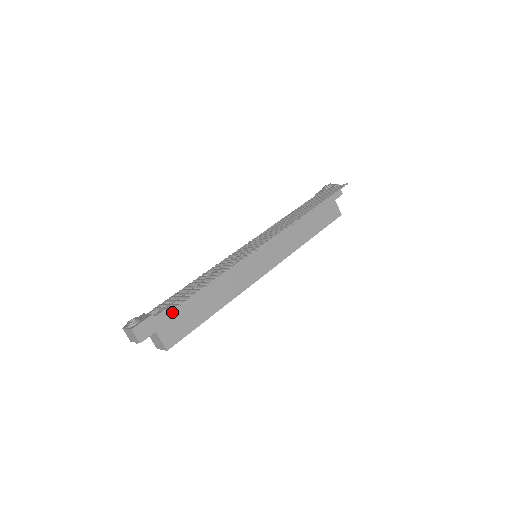
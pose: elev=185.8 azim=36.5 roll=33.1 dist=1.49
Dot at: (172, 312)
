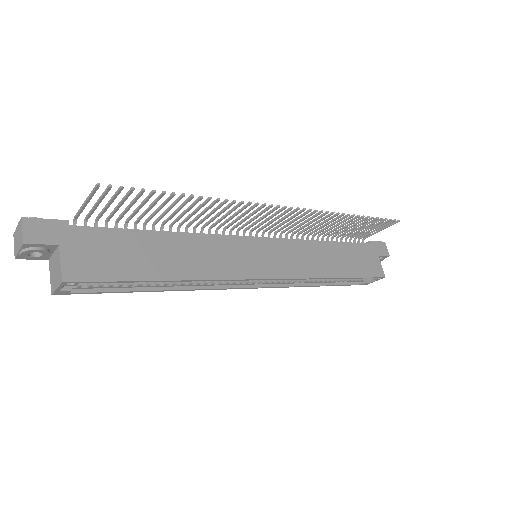
Dot at: (100, 237)
